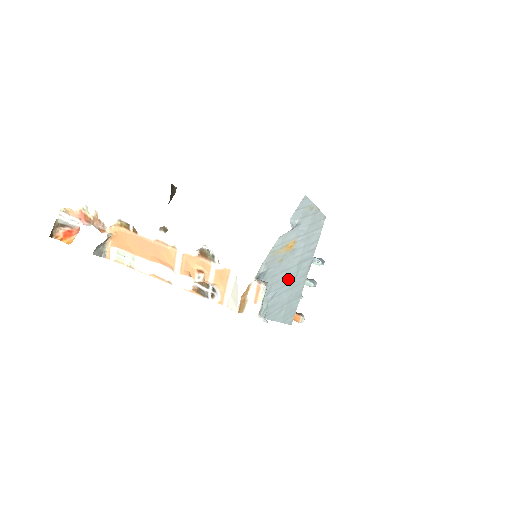
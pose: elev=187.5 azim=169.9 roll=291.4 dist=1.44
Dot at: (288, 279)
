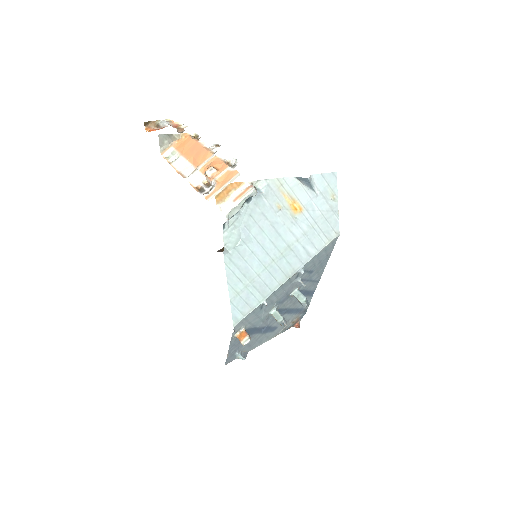
Dot at: (271, 247)
